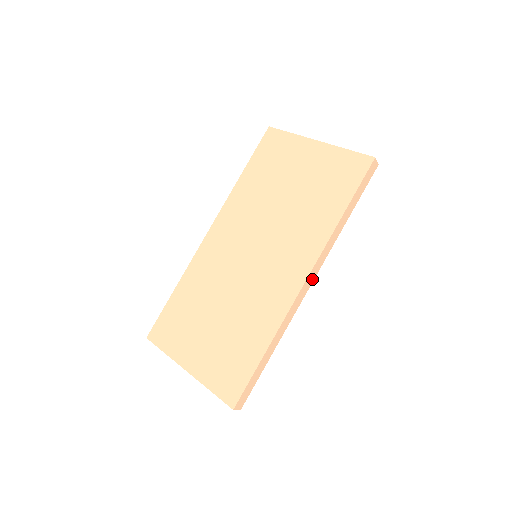
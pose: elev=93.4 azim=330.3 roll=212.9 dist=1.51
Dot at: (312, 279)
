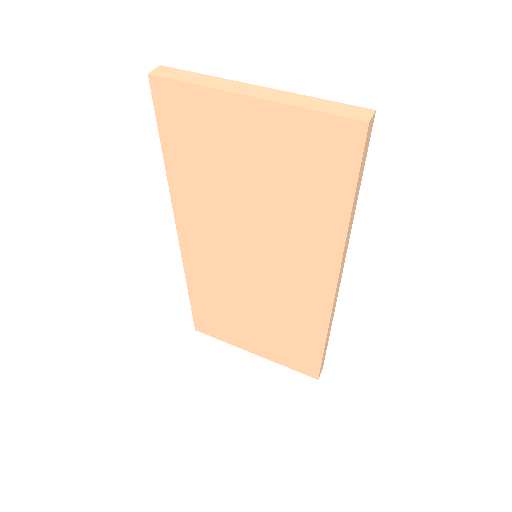
Dot at: (341, 275)
